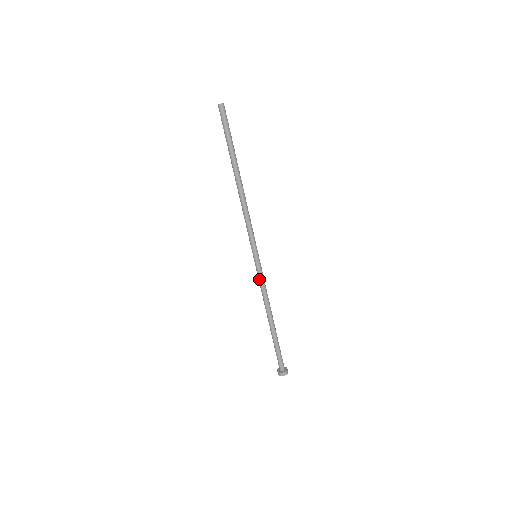
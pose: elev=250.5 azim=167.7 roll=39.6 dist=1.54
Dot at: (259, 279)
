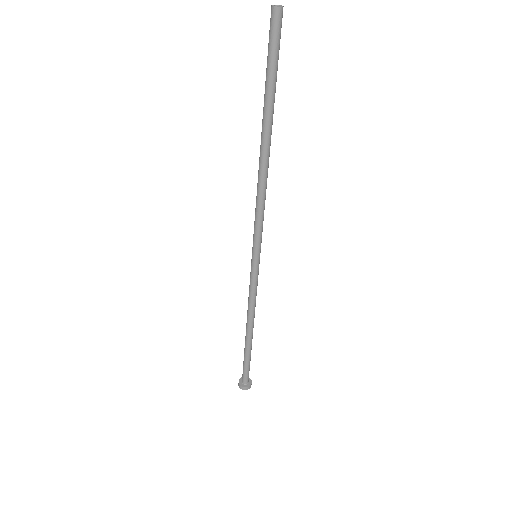
Dot at: (252, 286)
